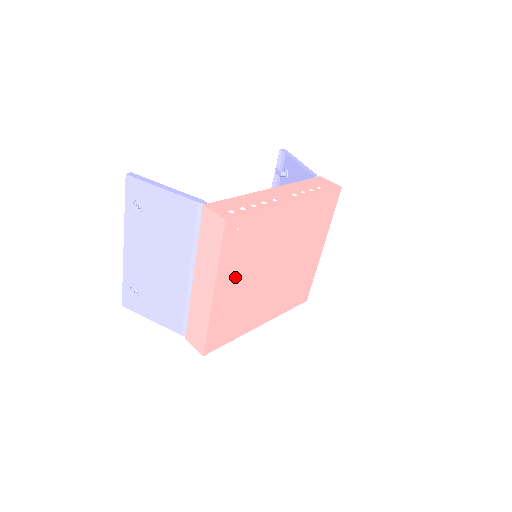
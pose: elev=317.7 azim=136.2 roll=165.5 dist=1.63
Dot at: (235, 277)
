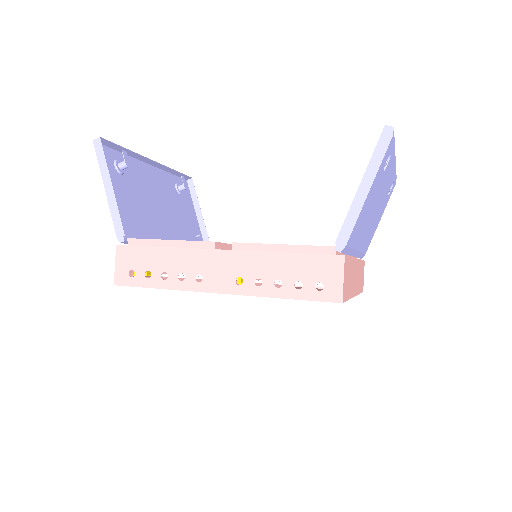
Dot at: occluded
